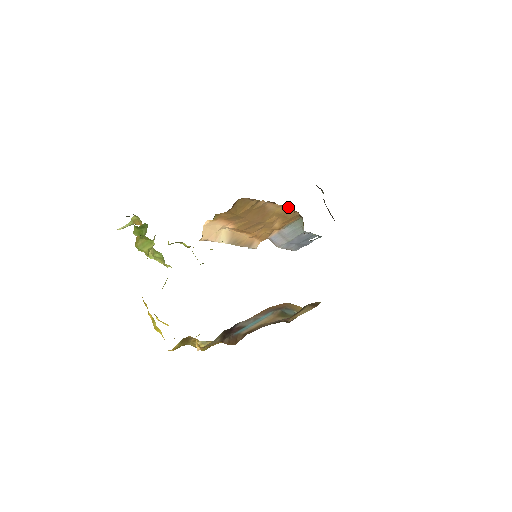
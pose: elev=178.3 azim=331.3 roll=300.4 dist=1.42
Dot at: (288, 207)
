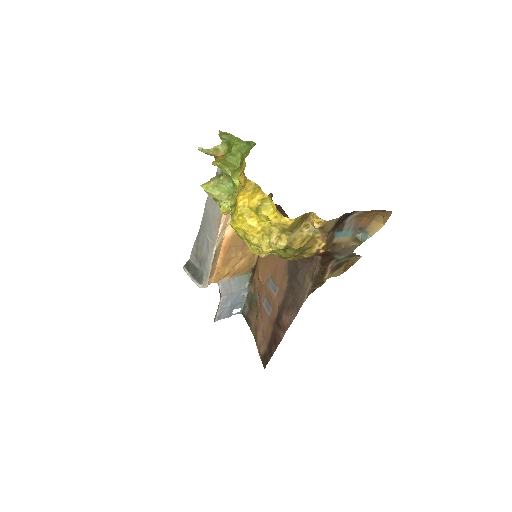
Dot at: occluded
